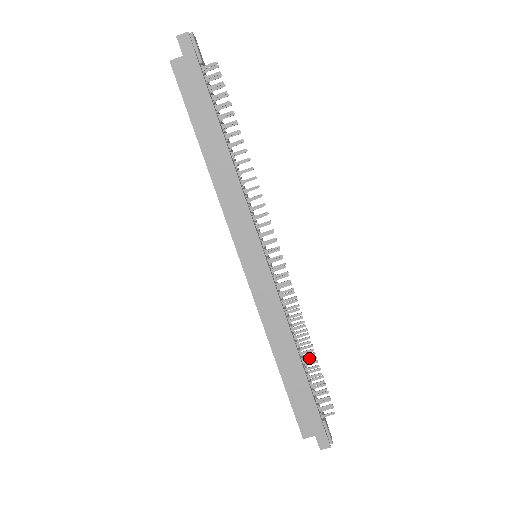
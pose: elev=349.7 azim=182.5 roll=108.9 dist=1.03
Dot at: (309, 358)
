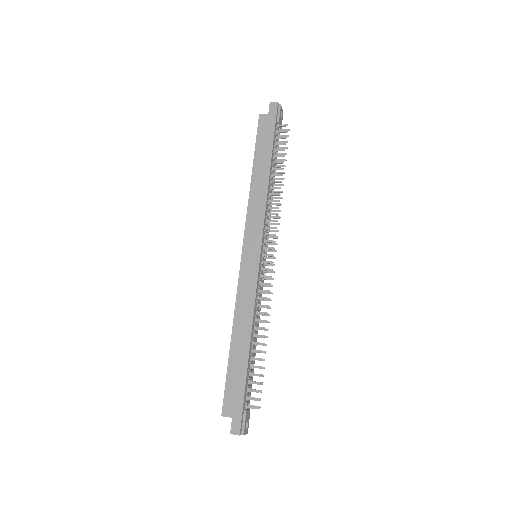
Dot at: (258, 350)
